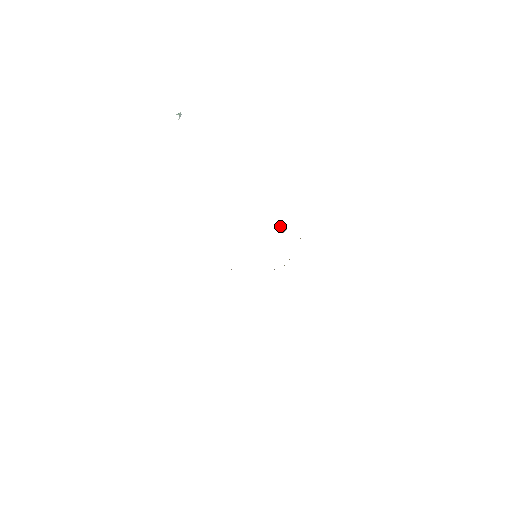
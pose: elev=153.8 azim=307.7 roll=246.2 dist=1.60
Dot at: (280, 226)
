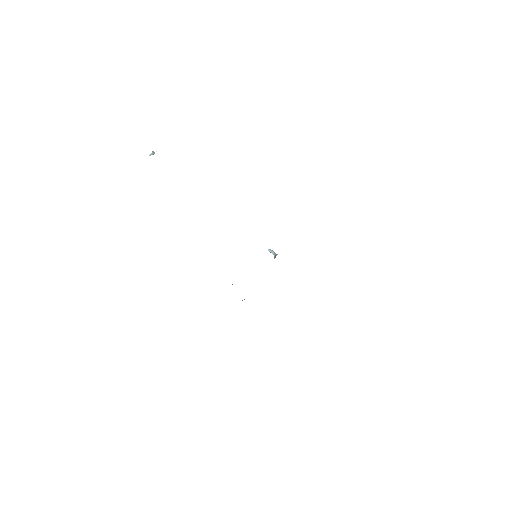
Dot at: (271, 251)
